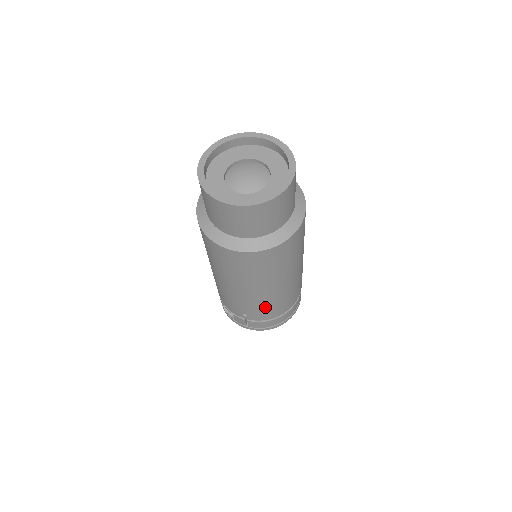
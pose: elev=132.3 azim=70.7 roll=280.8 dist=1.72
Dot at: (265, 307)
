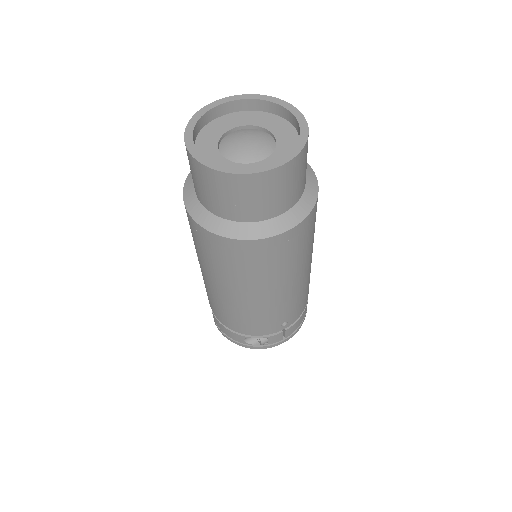
Dot at: (302, 296)
